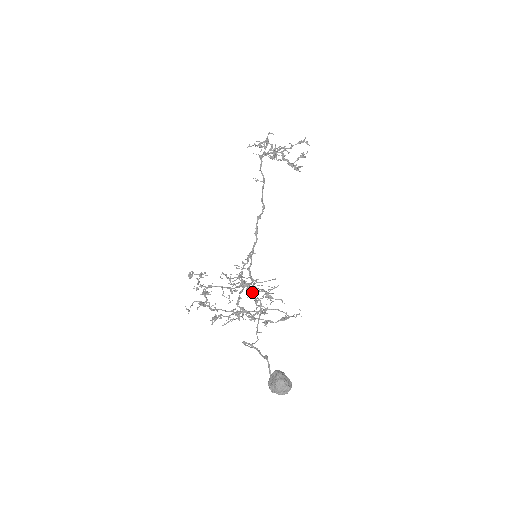
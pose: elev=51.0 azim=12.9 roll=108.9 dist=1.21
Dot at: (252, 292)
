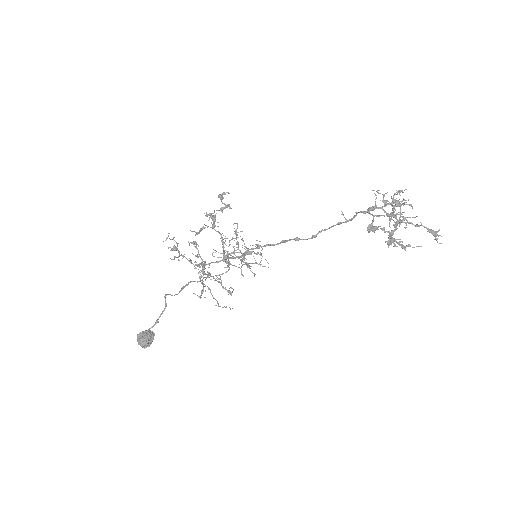
Dot at: (229, 263)
